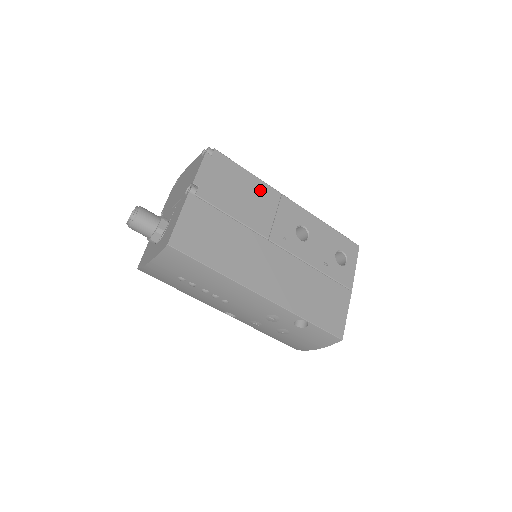
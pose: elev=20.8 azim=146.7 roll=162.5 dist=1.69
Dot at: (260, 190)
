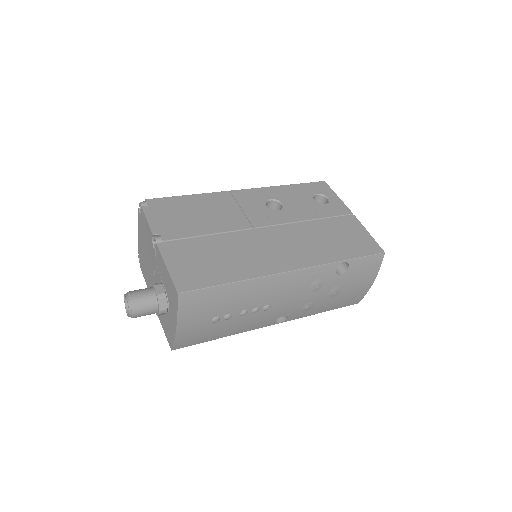
Dot at: (211, 201)
